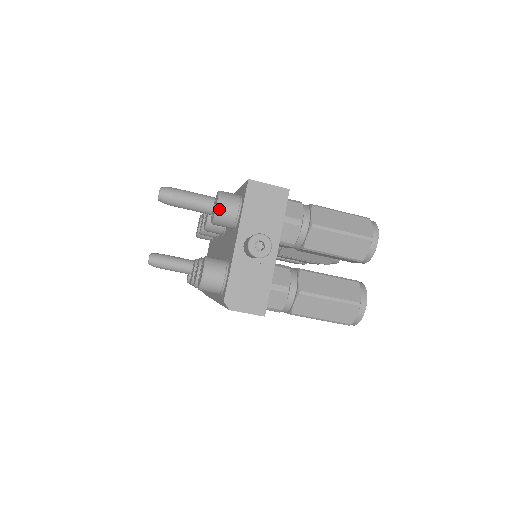
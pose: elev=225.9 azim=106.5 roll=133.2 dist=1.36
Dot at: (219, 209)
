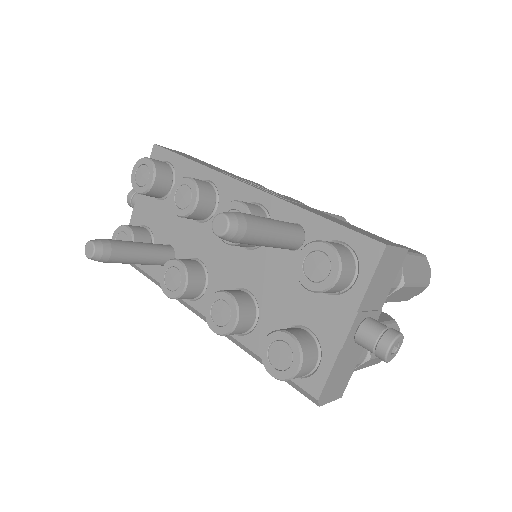
Dot at: (338, 282)
